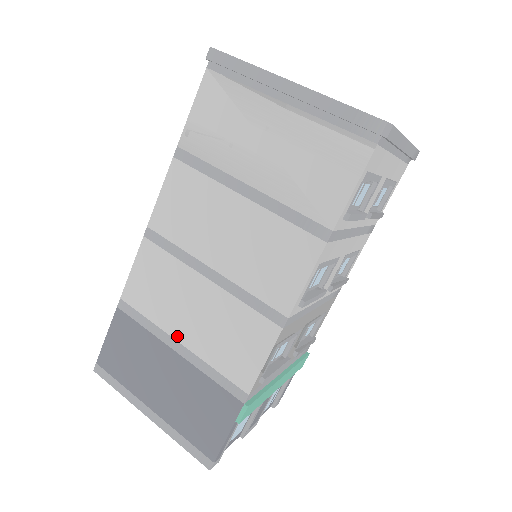
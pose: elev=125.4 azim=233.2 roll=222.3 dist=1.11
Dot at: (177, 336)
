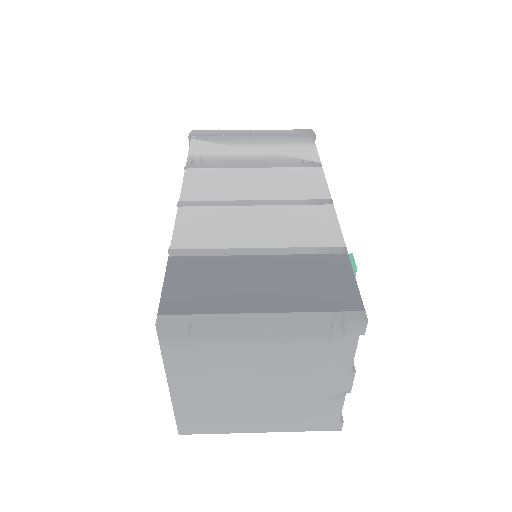
Dot at: (252, 245)
